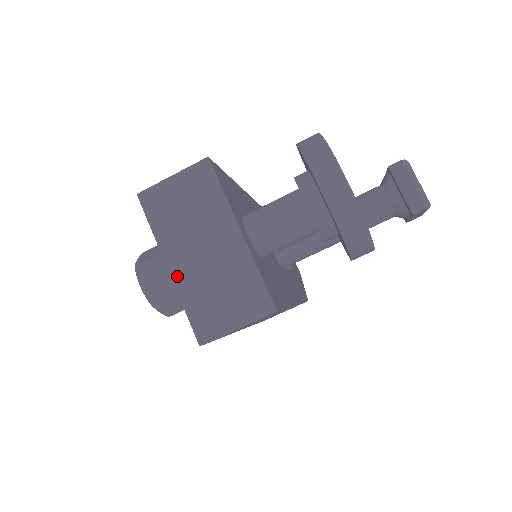
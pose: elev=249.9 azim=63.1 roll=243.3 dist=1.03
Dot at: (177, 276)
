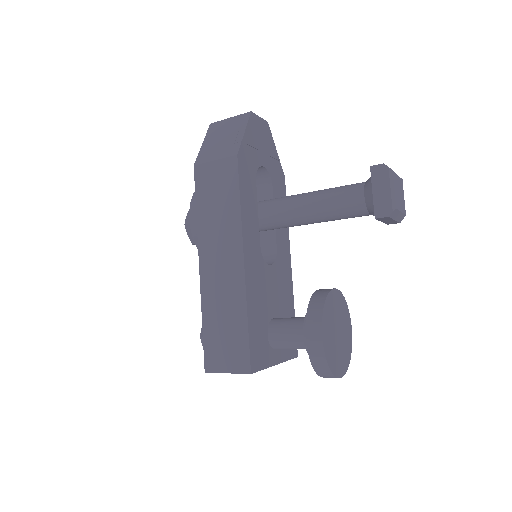
Dot at: occluded
